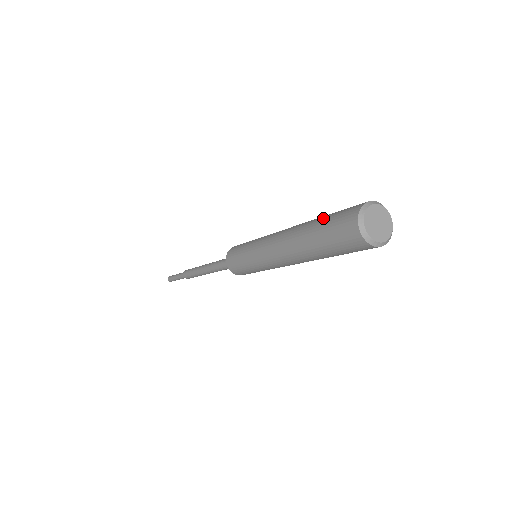
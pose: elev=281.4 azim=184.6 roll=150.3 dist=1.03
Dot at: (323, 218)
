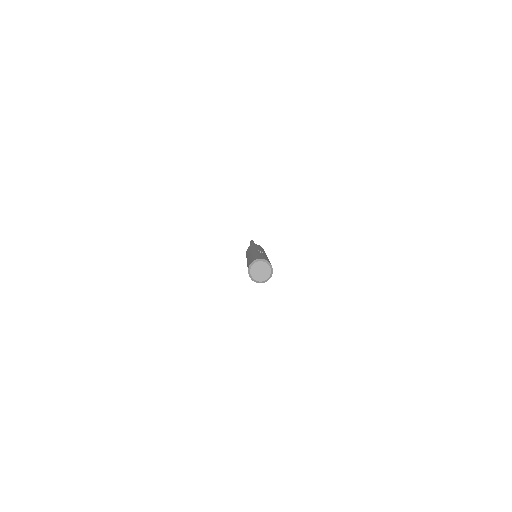
Dot at: (252, 257)
